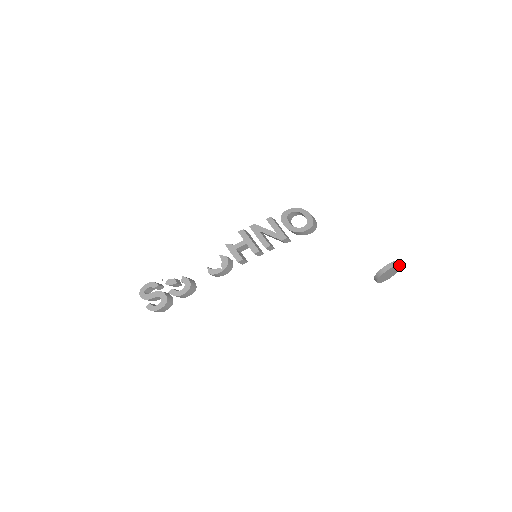
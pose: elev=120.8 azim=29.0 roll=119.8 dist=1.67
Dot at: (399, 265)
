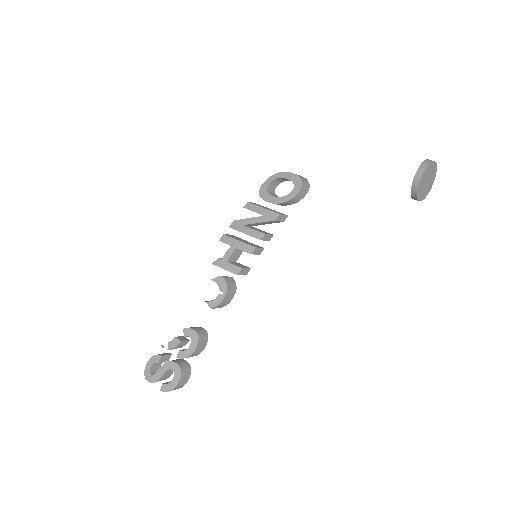
Dot at: (432, 163)
